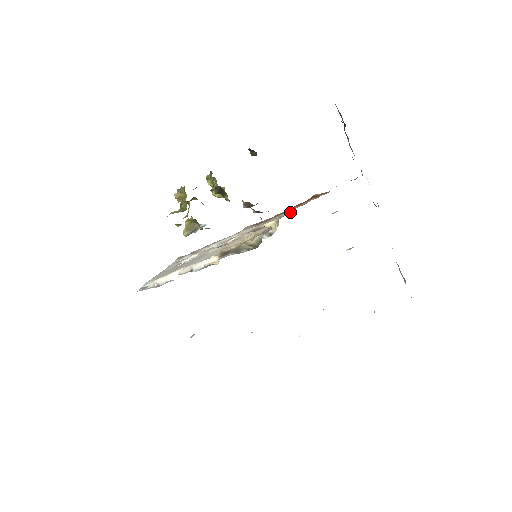
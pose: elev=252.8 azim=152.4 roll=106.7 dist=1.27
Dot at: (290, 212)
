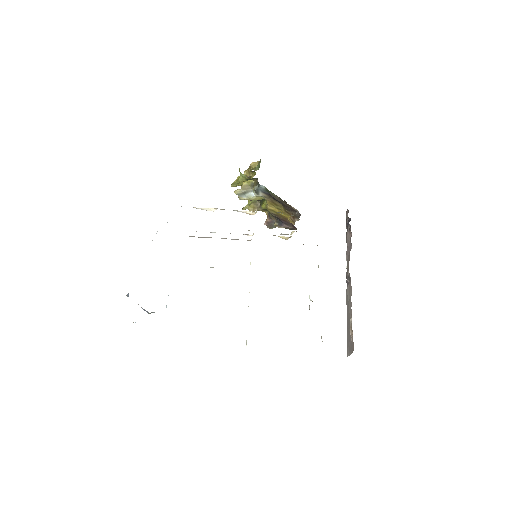
Dot at: occluded
